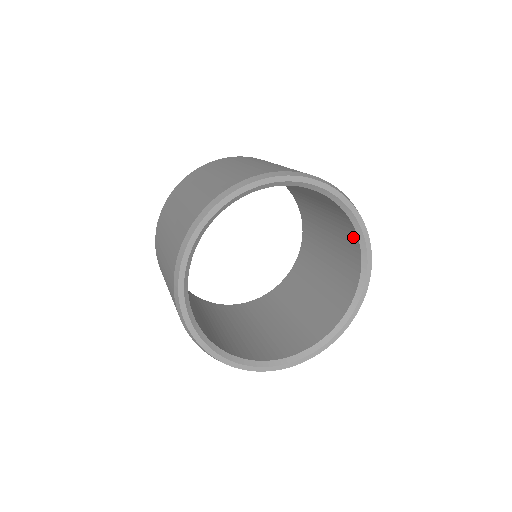
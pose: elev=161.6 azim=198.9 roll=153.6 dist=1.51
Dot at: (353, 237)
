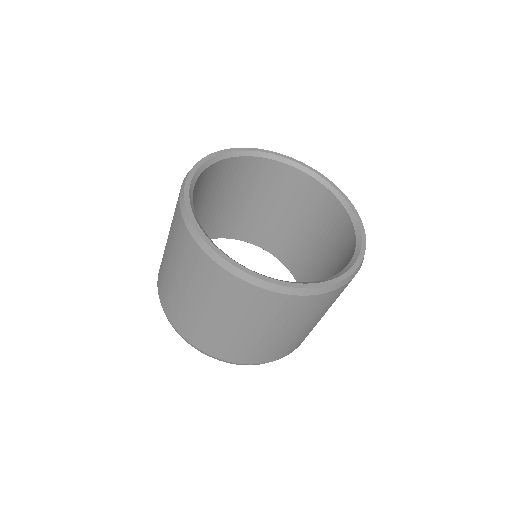
Dot at: (351, 247)
